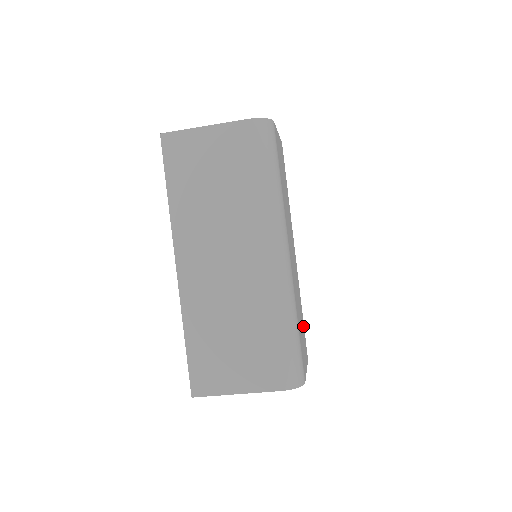
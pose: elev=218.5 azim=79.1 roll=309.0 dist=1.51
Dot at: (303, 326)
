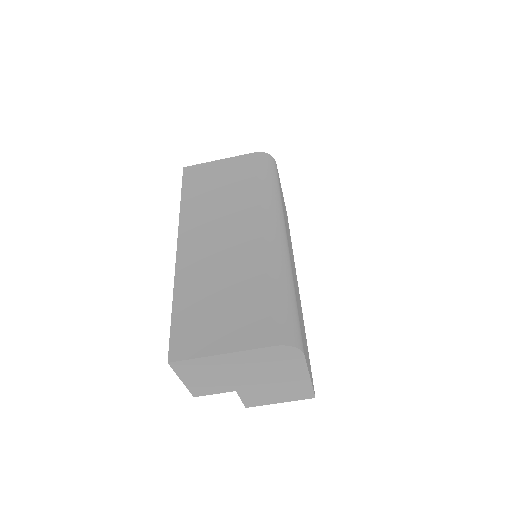
Dot at: (308, 354)
